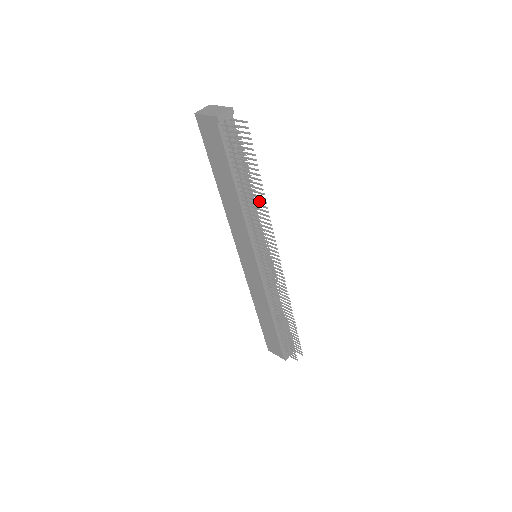
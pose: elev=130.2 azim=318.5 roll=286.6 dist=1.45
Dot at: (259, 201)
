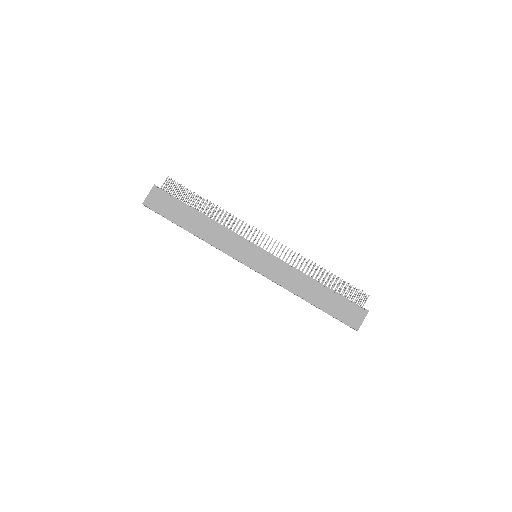
Dot at: (217, 214)
